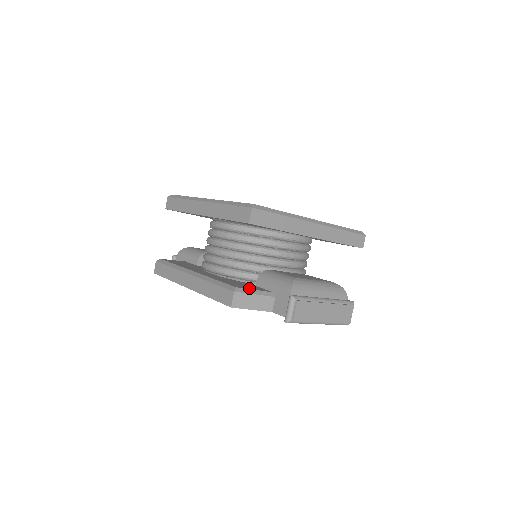
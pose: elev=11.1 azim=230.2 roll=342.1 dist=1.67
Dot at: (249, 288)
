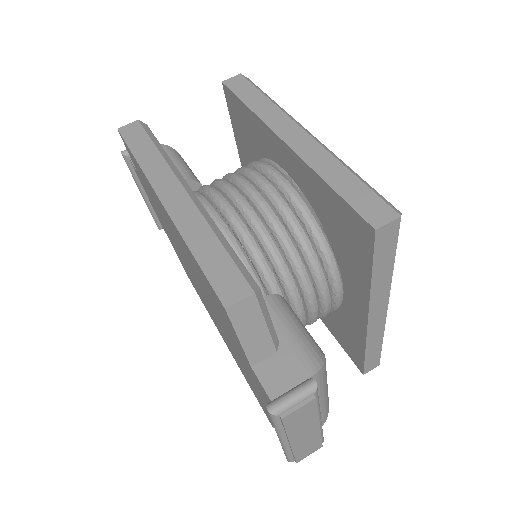
Dot at: occluded
